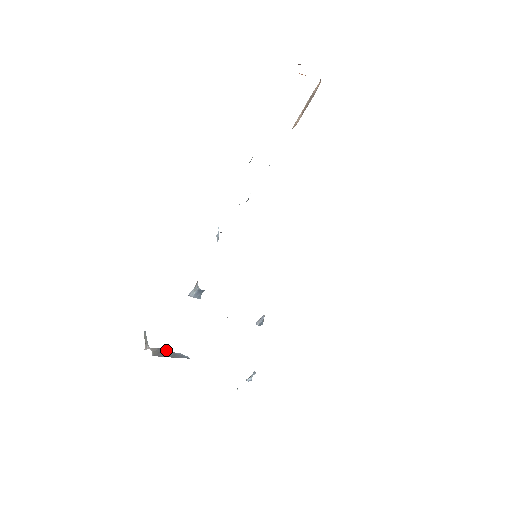
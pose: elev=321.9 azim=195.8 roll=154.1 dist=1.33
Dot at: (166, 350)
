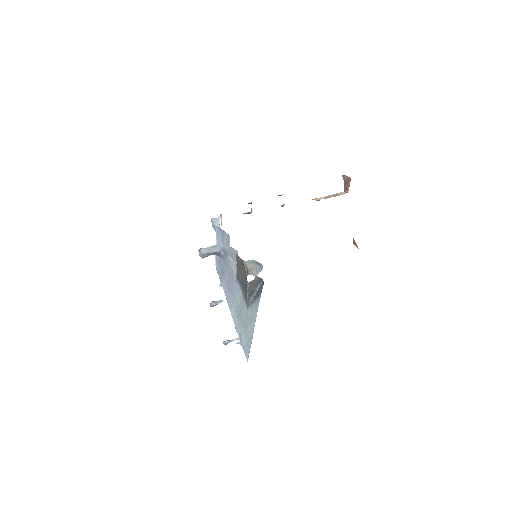
Dot at: (257, 284)
